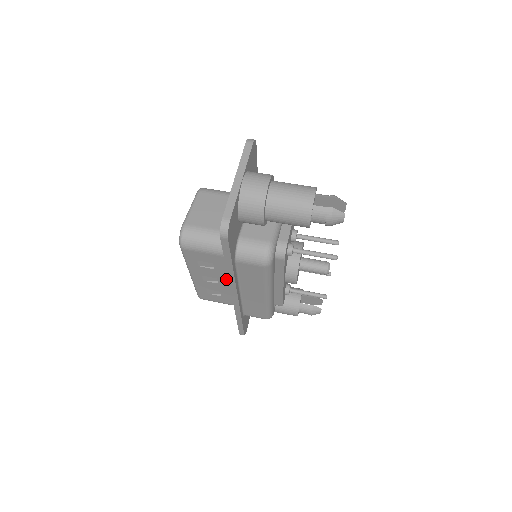
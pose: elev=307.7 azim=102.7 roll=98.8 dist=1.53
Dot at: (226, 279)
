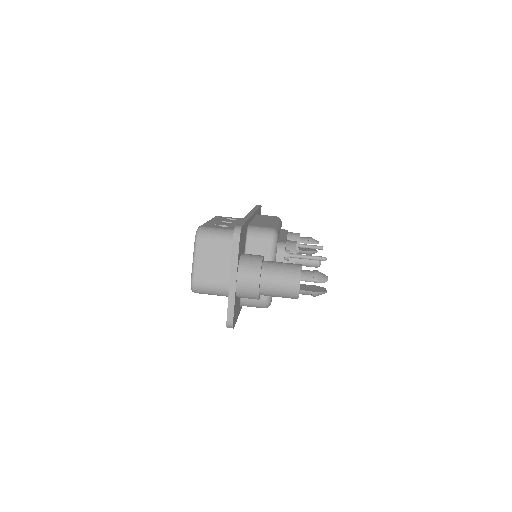
Dot at: occluded
